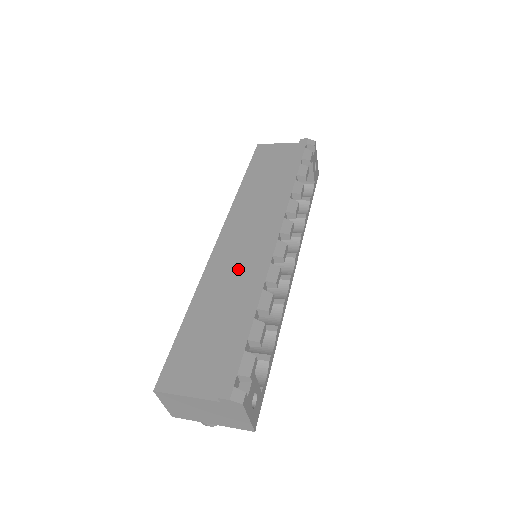
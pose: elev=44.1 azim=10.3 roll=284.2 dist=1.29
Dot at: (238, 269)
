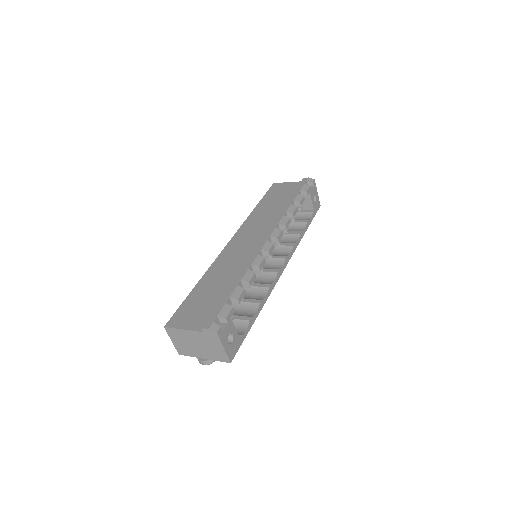
Dot at: (237, 259)
